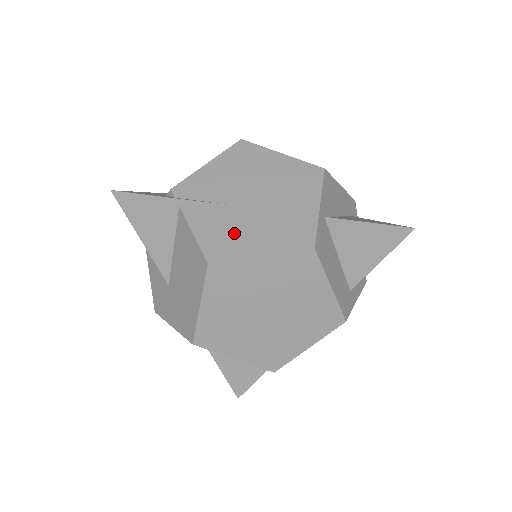
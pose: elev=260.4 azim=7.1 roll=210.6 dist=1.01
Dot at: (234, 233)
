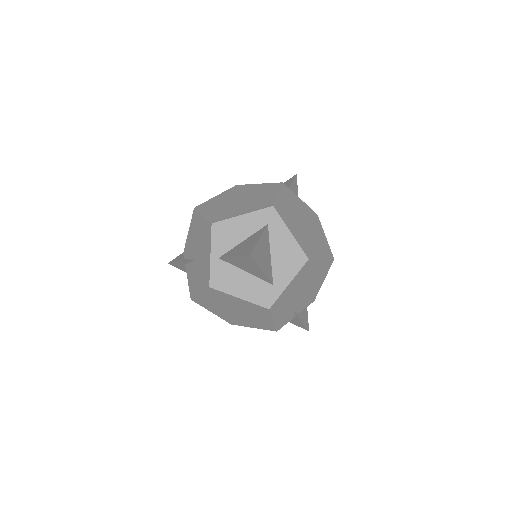
Dot at: (194, 280)
